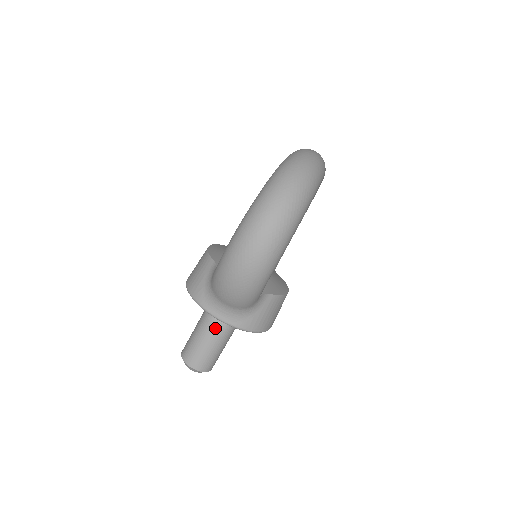
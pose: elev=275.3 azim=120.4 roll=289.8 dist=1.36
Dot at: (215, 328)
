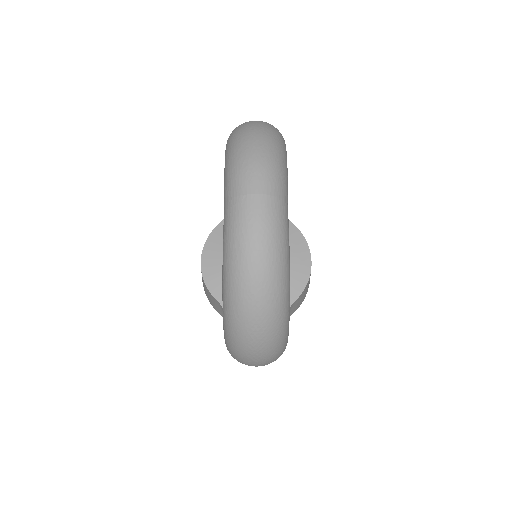
Dot at: occluded
